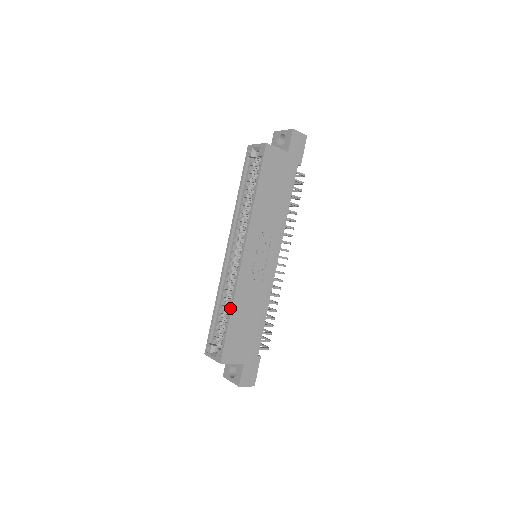
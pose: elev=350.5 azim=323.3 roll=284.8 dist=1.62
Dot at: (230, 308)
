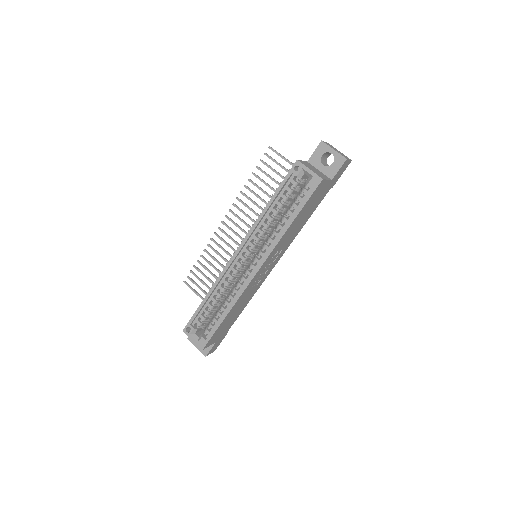
Dot at: (227, 312)
